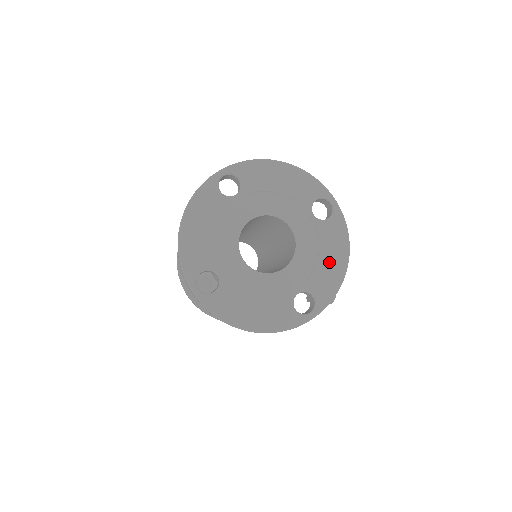
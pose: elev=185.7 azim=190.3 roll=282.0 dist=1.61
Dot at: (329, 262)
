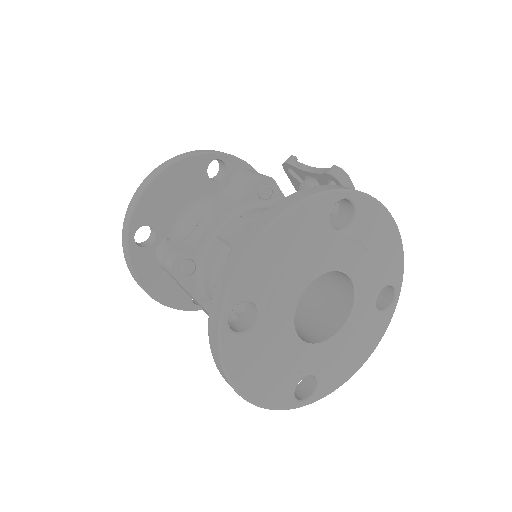
Dot at: (382, 247)
